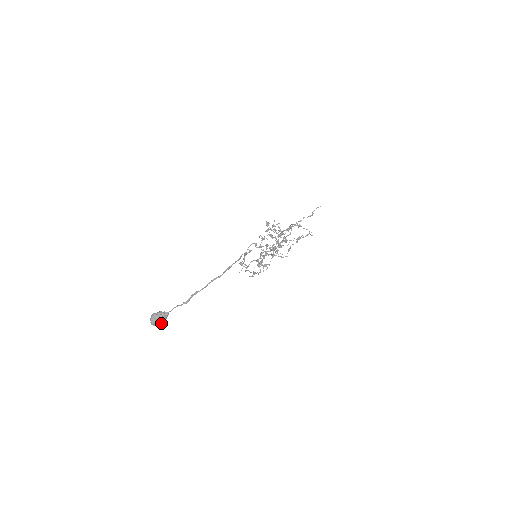
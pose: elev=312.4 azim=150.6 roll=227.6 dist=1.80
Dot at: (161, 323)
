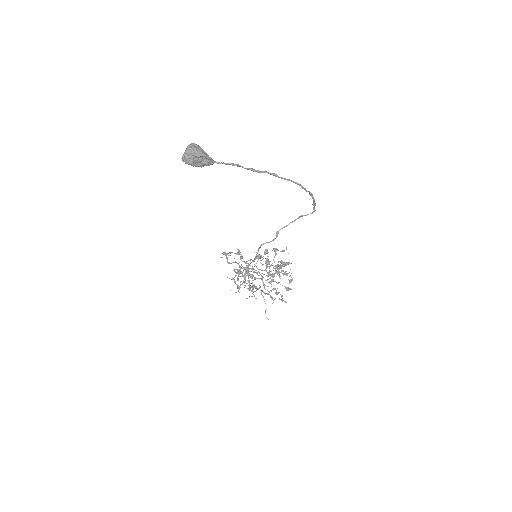
Dot at: (195, 163)
